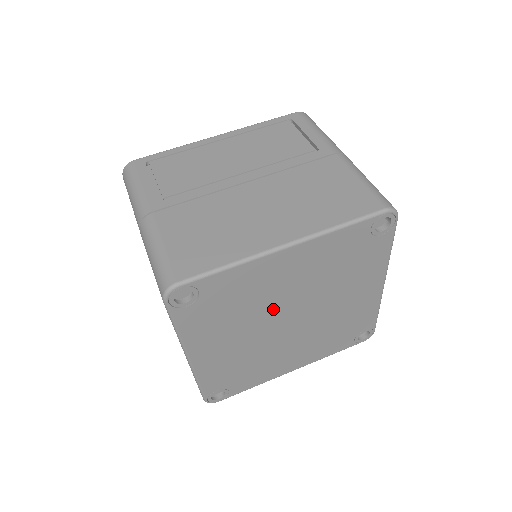
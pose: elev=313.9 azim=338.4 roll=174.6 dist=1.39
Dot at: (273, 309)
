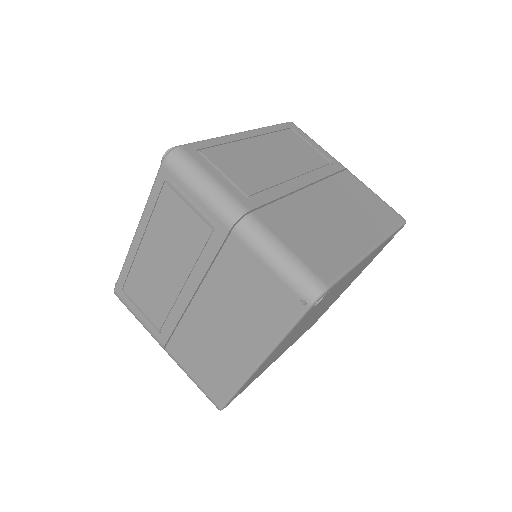
Dot at: (322, 306)
